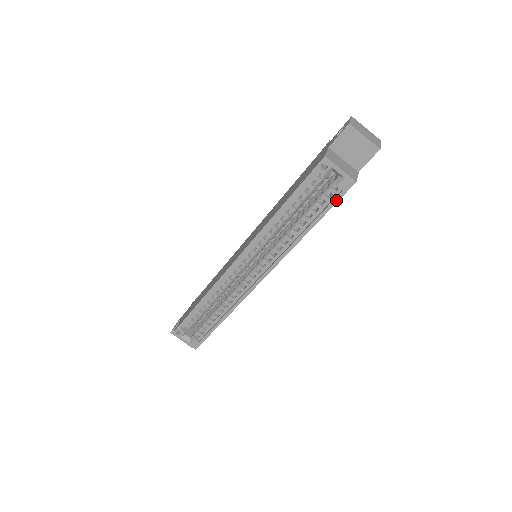
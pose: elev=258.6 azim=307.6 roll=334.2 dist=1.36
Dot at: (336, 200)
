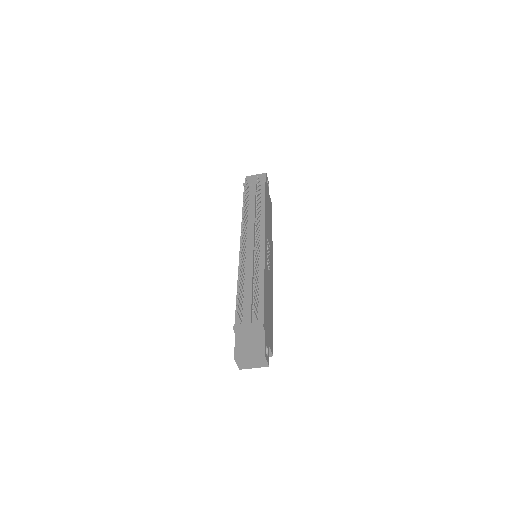
Dot at: occluded
